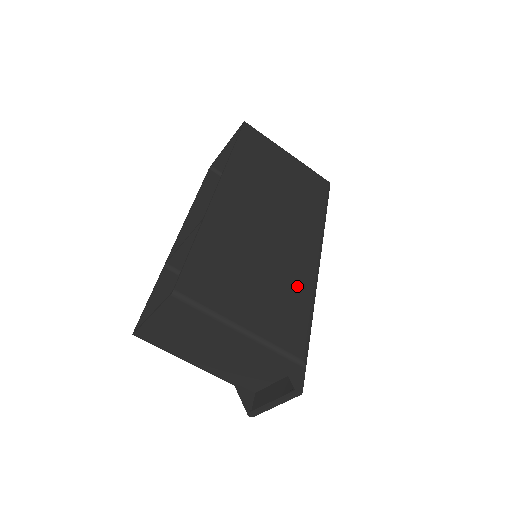
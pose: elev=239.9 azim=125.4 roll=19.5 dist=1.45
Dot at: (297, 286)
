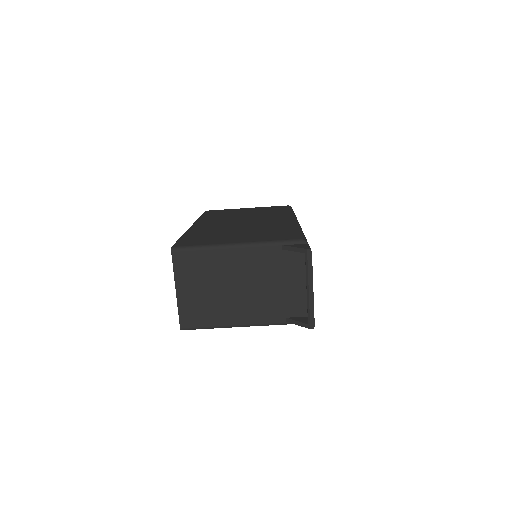
Dot at: (279, 227)
